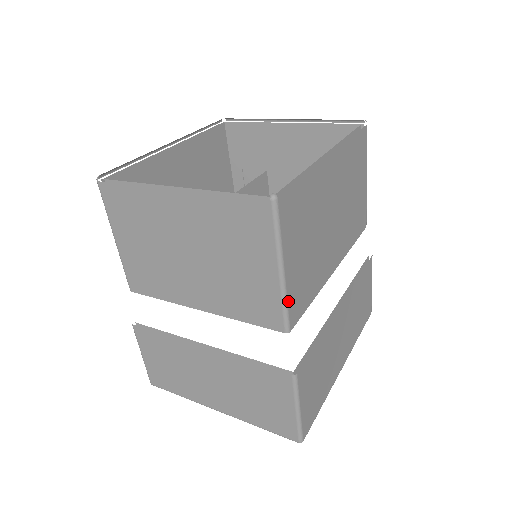
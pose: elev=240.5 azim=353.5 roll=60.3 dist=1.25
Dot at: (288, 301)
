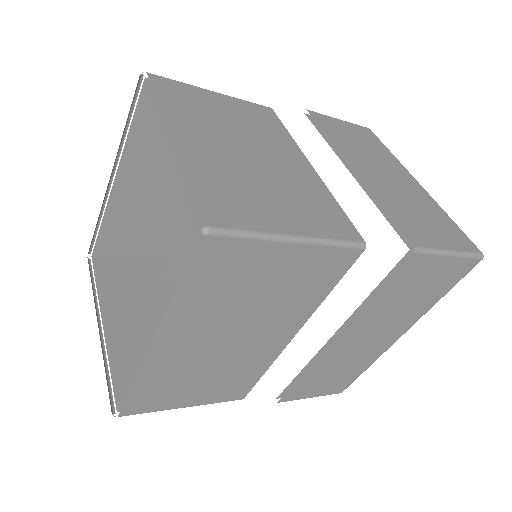
Dot at: (216, 402)
